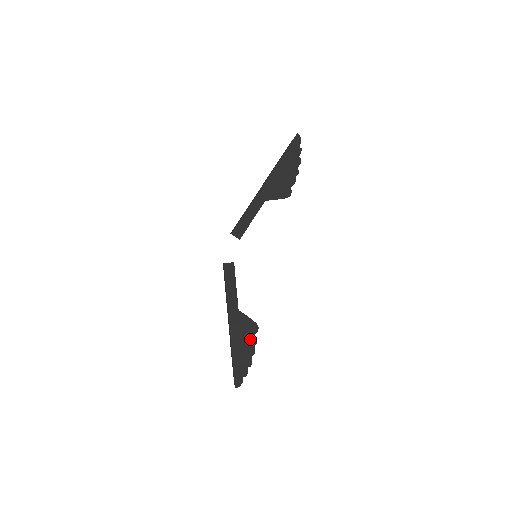
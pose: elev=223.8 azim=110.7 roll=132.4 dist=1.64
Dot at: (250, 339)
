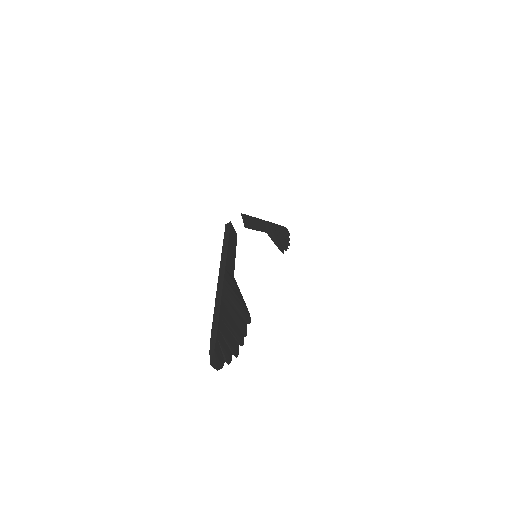
Dot at: (241, 321)
